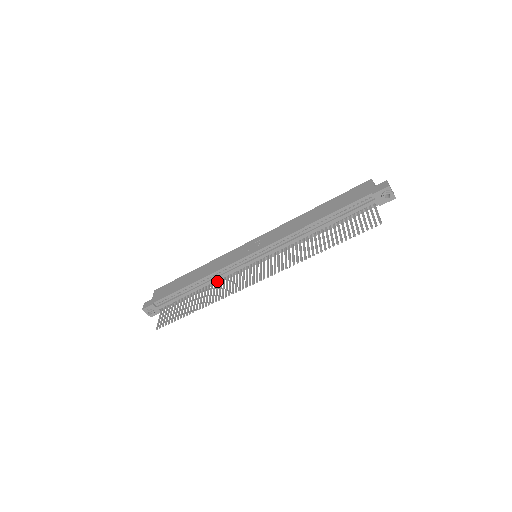
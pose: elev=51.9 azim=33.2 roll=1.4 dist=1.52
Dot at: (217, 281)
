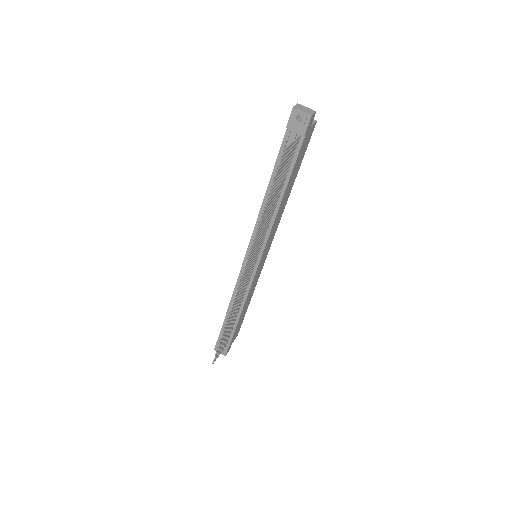
Dot at: occluded
